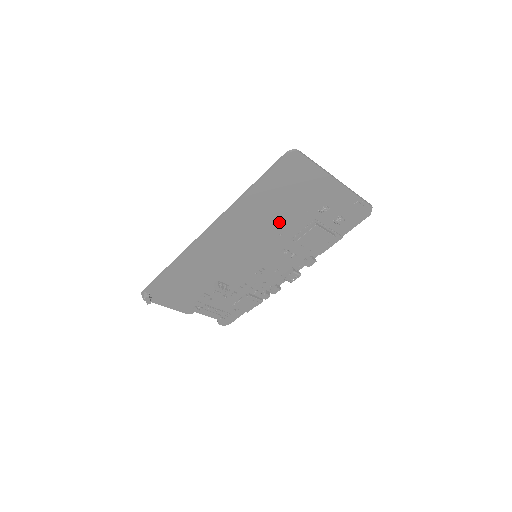
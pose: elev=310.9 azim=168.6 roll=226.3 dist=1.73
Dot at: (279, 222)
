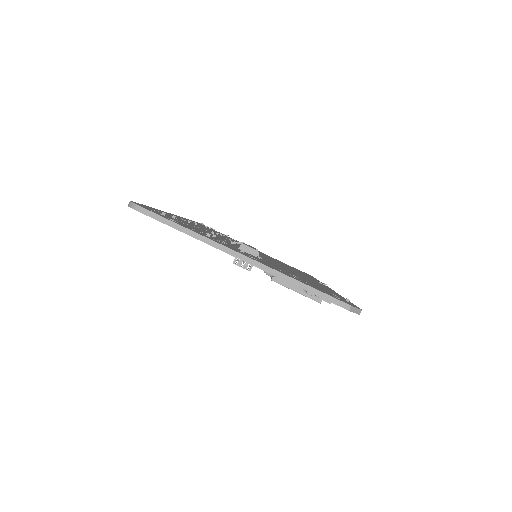
Dot at: occluded
